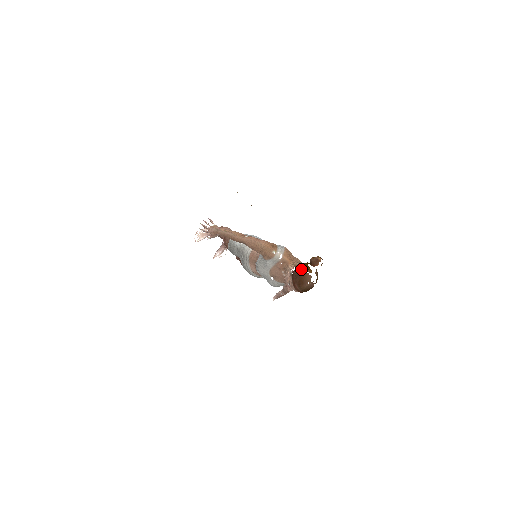
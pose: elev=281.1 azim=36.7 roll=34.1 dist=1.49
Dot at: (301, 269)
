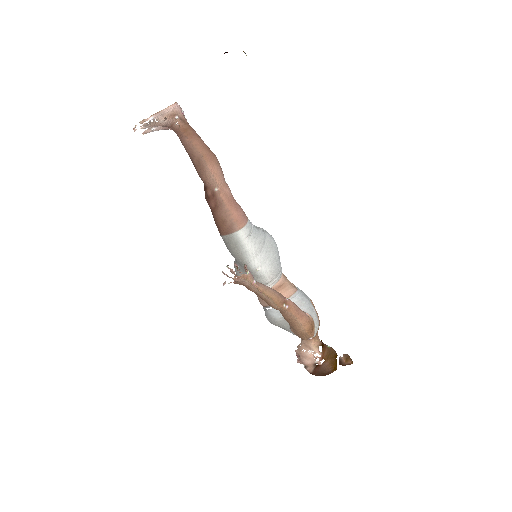
Dot at: (330, 370)
